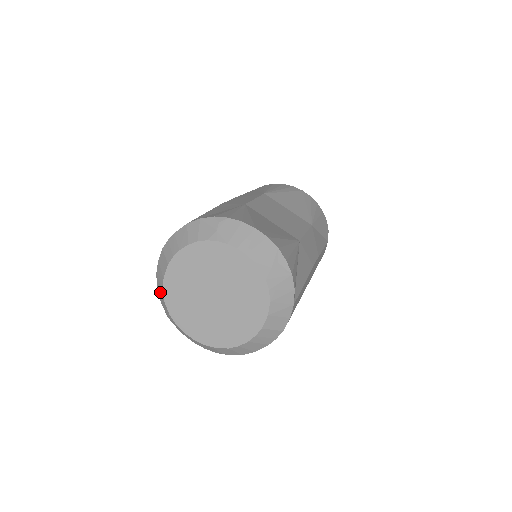
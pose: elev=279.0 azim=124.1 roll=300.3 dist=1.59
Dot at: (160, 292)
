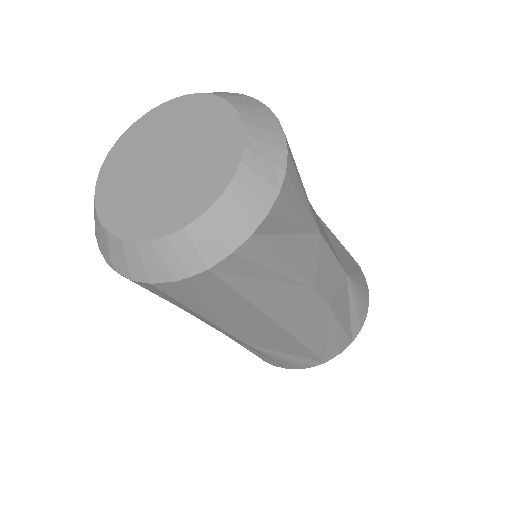
Dot at: occluded
